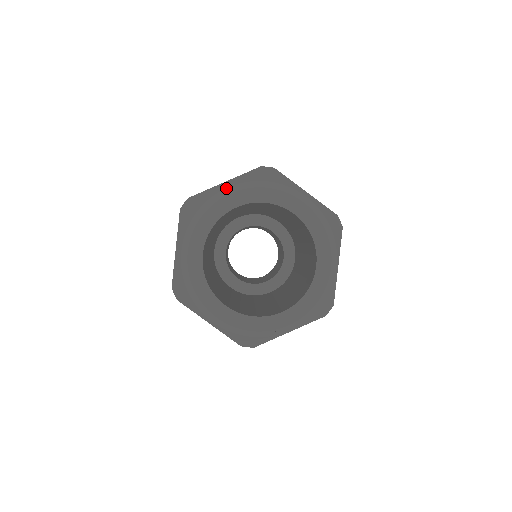
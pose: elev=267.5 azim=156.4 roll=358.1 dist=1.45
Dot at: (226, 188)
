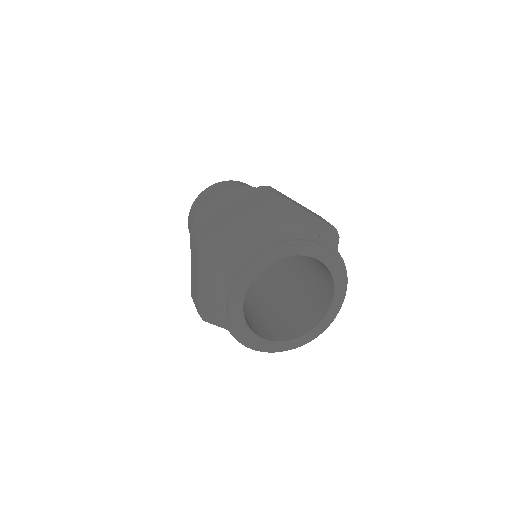
Dot at: (258, 246)
